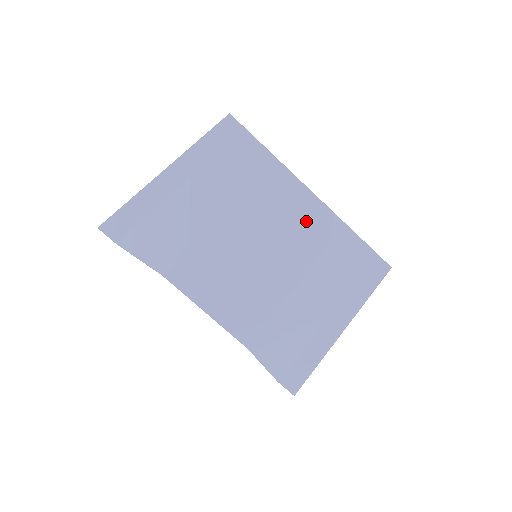
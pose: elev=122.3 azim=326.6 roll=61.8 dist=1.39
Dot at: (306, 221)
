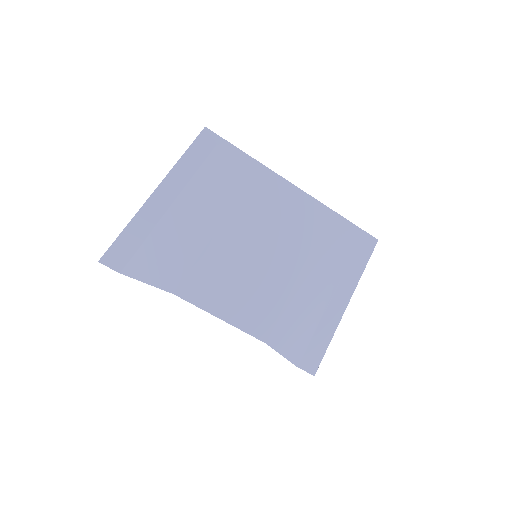
Dot at: (295, 214)
